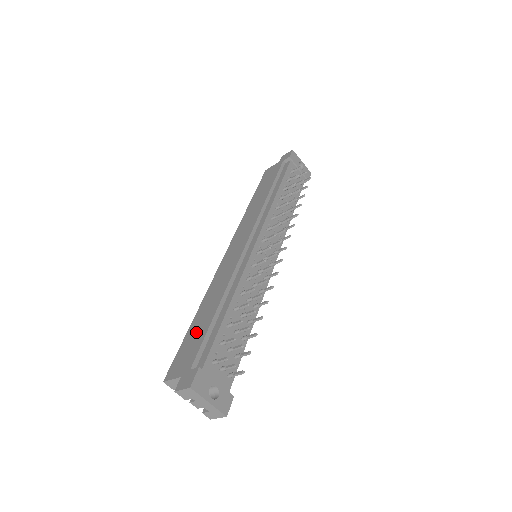
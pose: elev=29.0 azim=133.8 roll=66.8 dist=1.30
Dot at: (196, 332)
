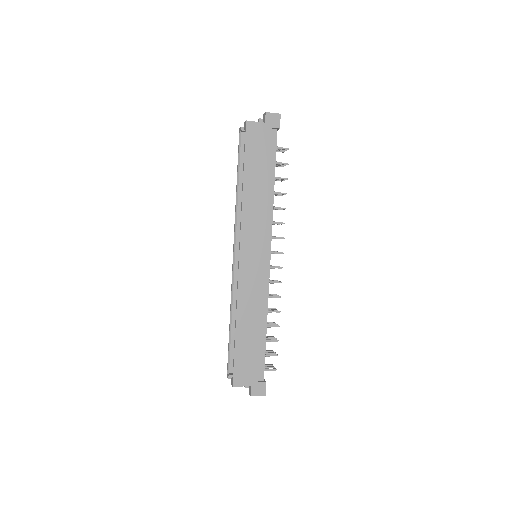
Dot at: (247, 349)
